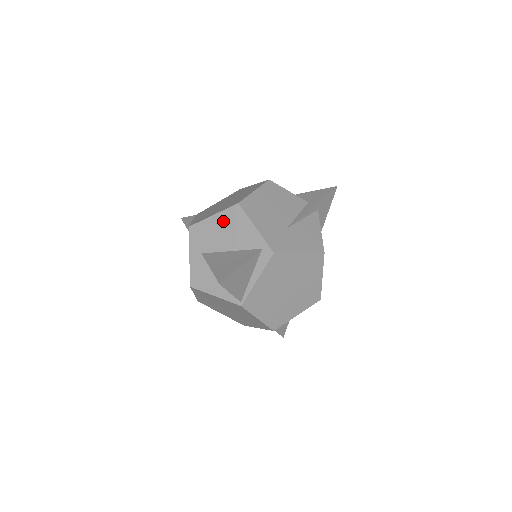
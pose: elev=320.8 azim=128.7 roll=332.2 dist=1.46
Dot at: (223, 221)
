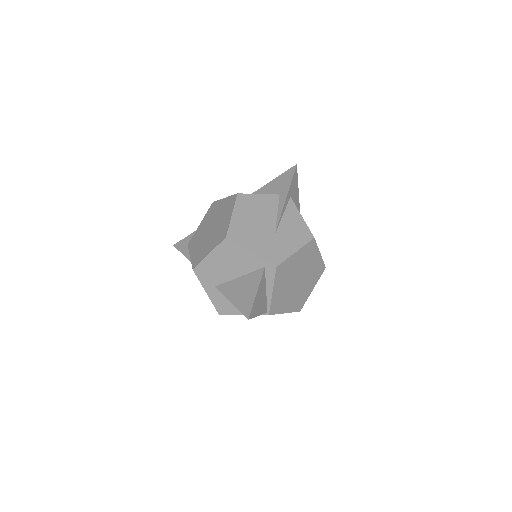
Dot at: (220, 256)
